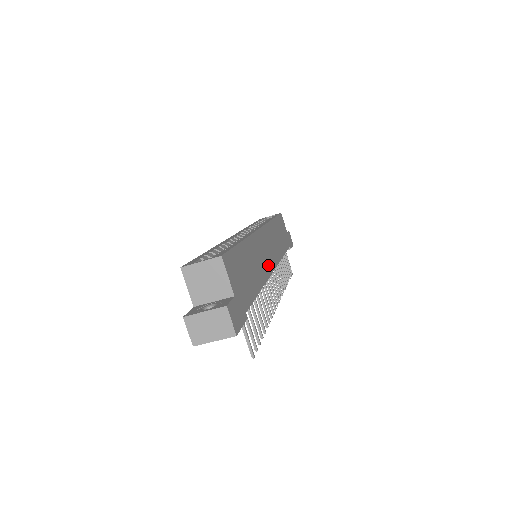
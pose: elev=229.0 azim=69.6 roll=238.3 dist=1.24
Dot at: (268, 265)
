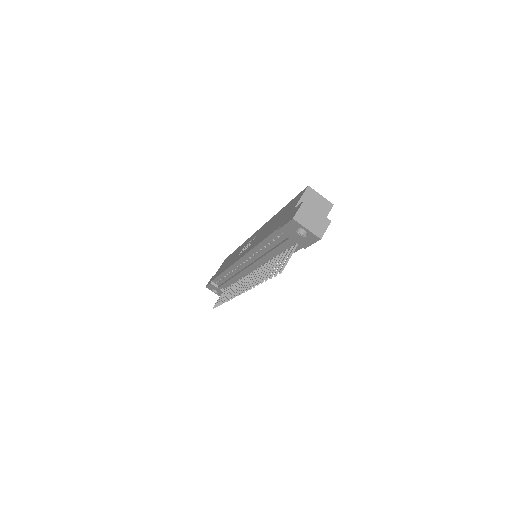
Dot at: occluded
